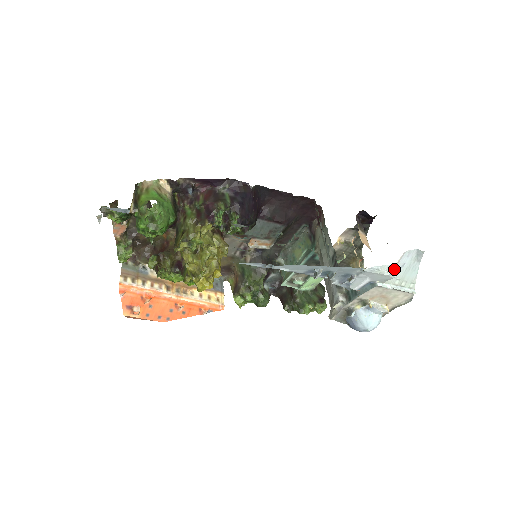
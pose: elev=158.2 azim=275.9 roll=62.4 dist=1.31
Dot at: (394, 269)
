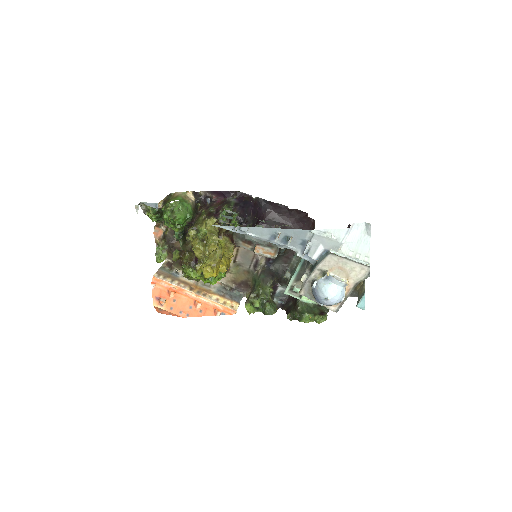
Dot at: (340, 234)
